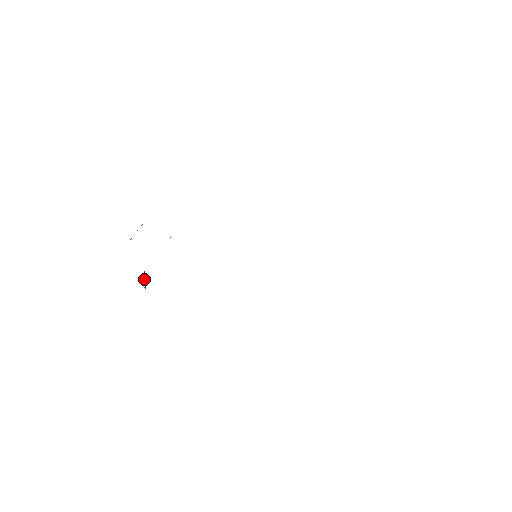
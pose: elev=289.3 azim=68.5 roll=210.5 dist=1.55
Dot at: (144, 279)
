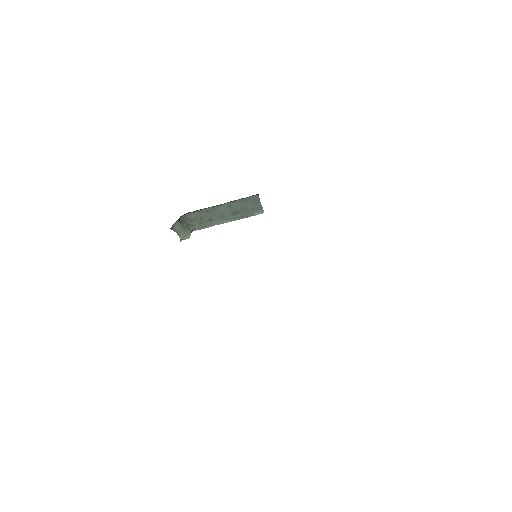
Dot at: (181, 220)
